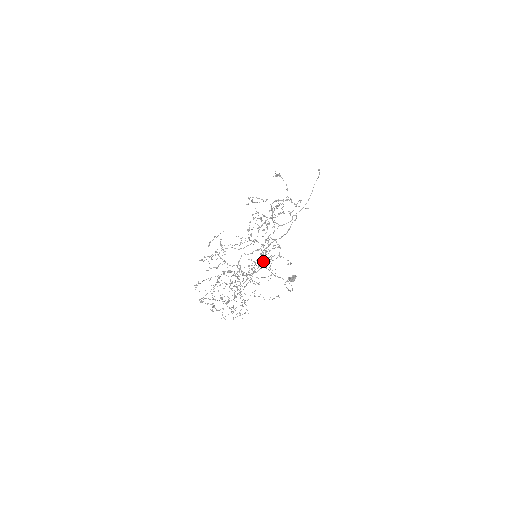
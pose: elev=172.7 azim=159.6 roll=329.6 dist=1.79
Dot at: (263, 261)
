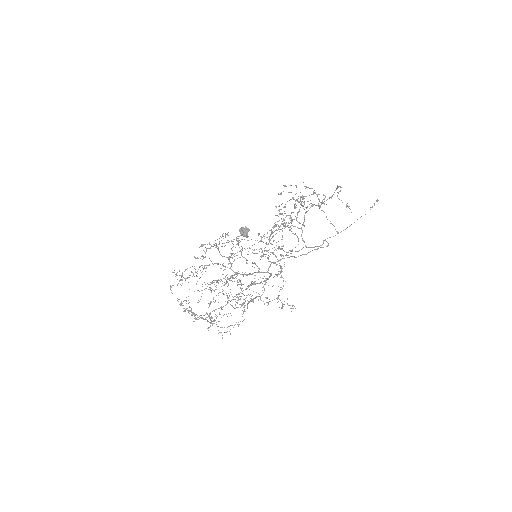
Dot at: occluded
